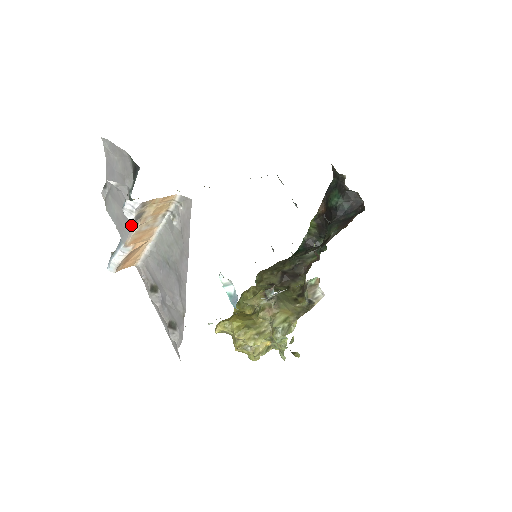
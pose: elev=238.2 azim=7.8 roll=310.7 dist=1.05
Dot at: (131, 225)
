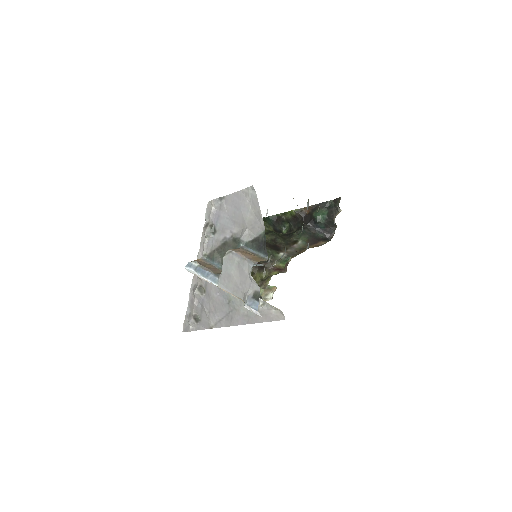
Dot at: (238, 295)
